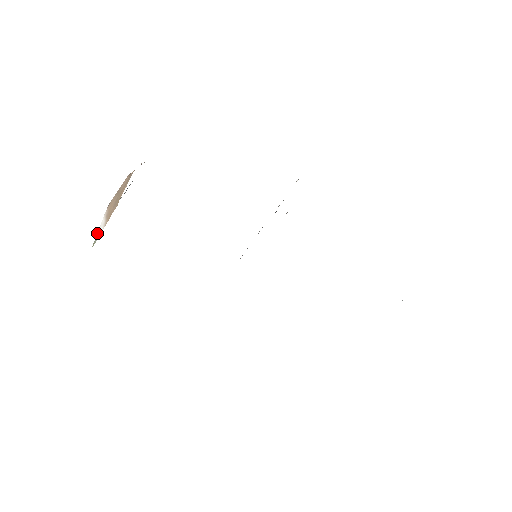
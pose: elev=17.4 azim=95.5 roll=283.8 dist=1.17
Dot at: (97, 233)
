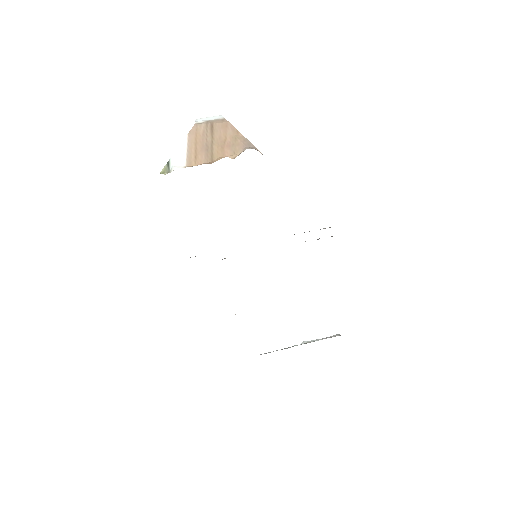
Dot at: (172, 157)
